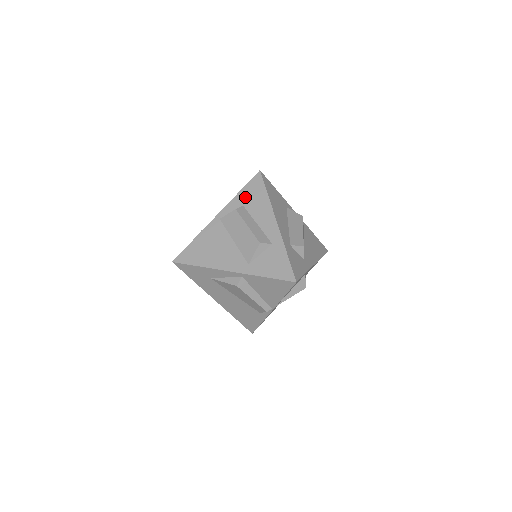
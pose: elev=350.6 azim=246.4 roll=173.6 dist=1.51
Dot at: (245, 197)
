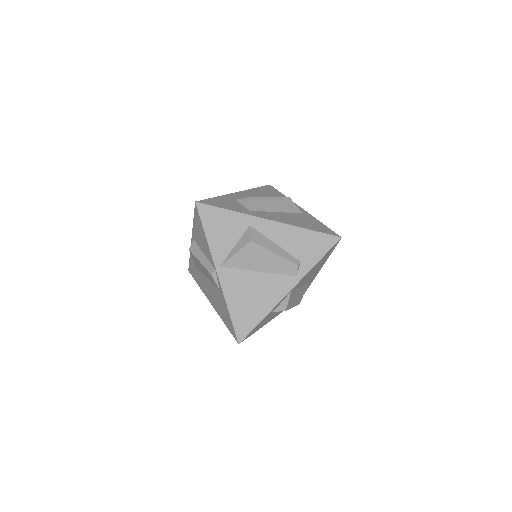
Dot at: occluded
